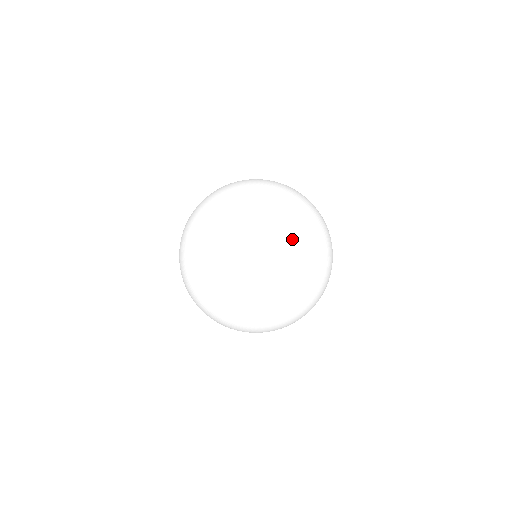
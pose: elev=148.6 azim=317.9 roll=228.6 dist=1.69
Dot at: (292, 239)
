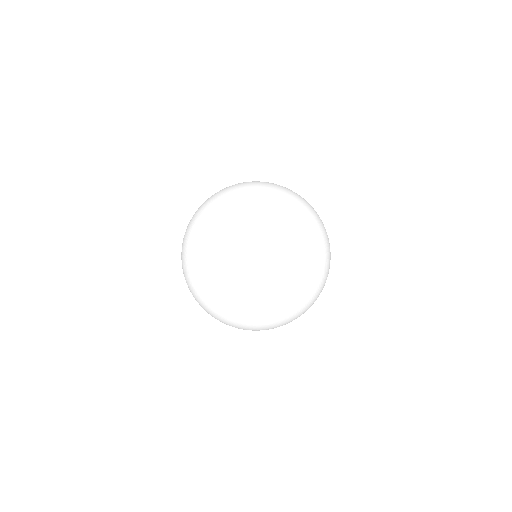
Dot at: occluded
